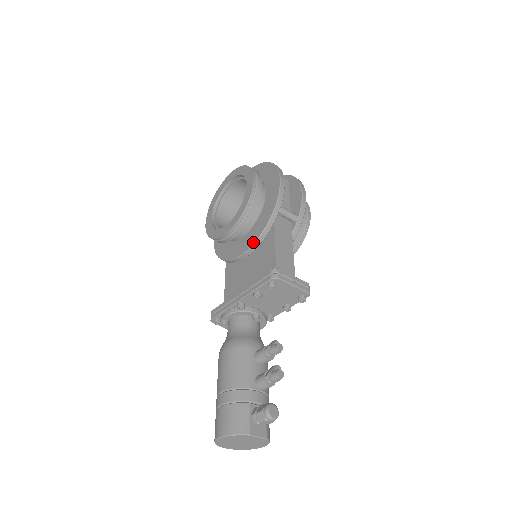
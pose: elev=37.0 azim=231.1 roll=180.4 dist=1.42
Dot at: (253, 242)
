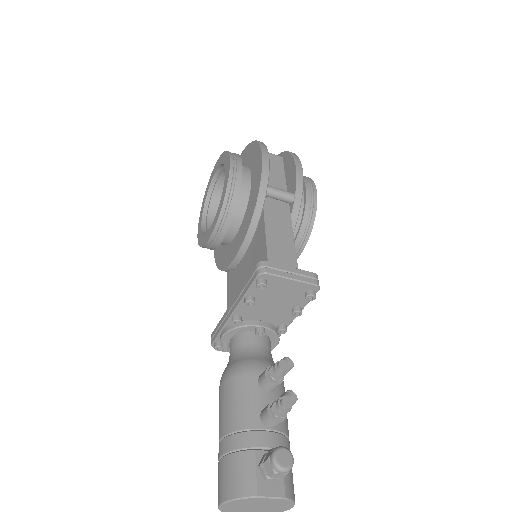
Dot at: (243, 238)
